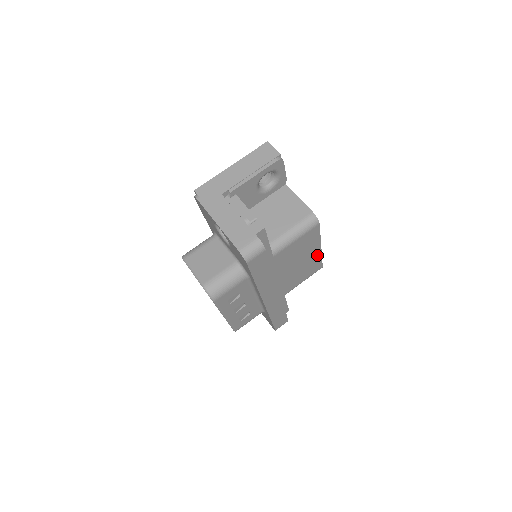
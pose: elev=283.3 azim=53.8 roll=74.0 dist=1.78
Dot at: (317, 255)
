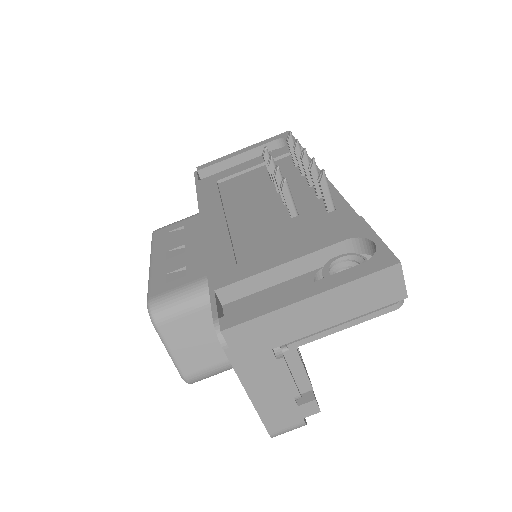
Dot at: occluded
